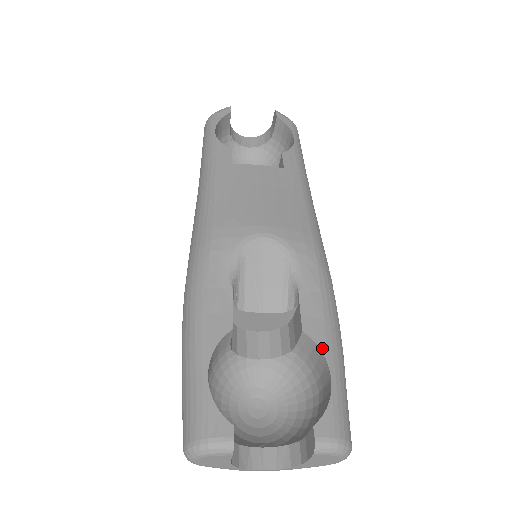
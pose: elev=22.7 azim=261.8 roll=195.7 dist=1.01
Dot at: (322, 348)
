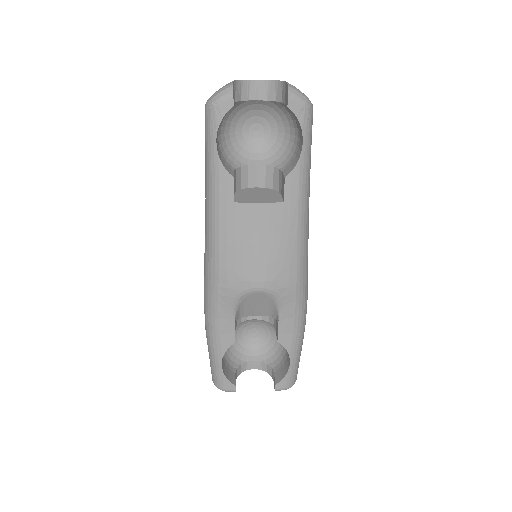
Dot at: (288, 350)
